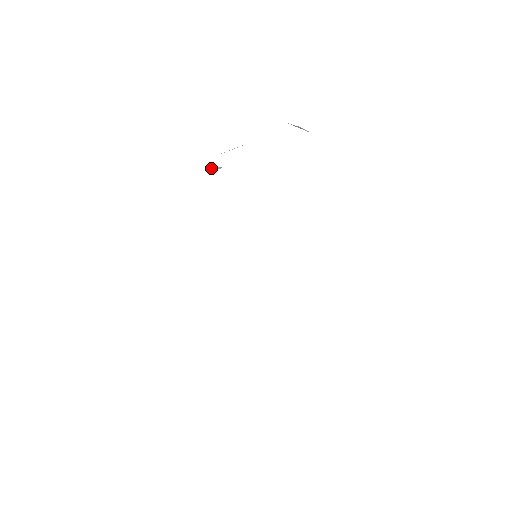
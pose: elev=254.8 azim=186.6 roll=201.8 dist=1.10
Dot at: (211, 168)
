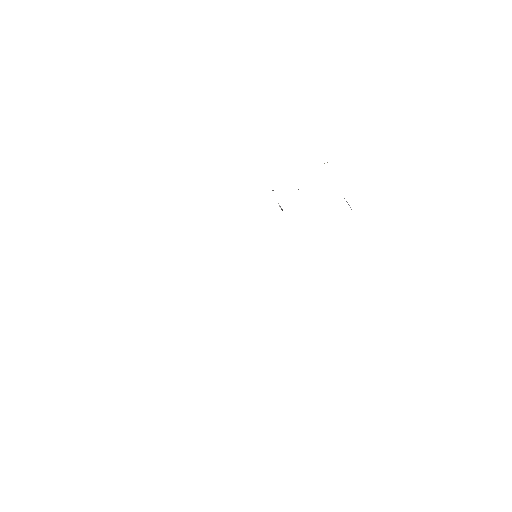
Dot at: occluded
